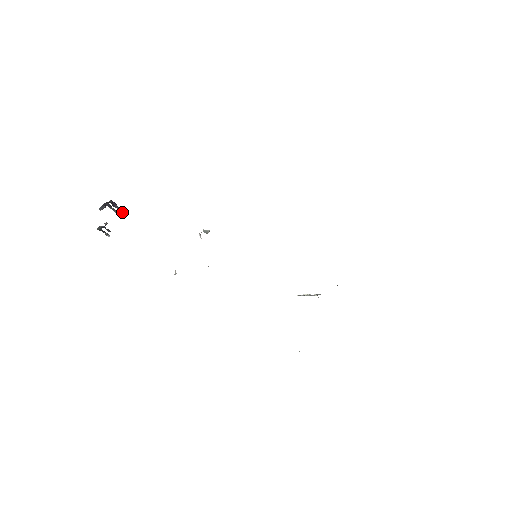
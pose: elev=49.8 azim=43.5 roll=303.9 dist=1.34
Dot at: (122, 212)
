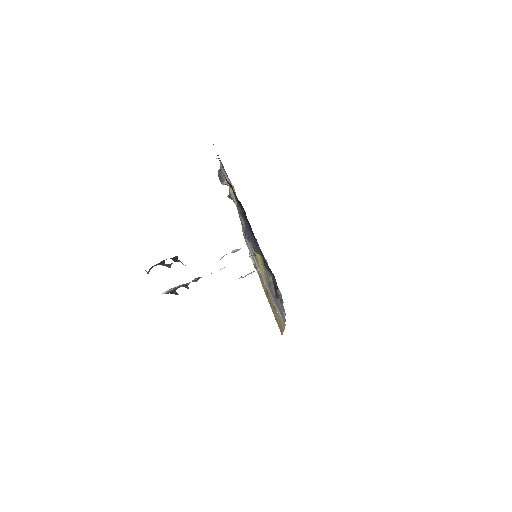
Dot at: (253, 254)
